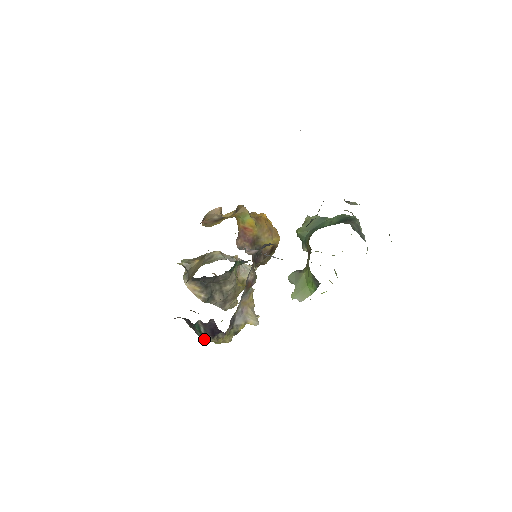
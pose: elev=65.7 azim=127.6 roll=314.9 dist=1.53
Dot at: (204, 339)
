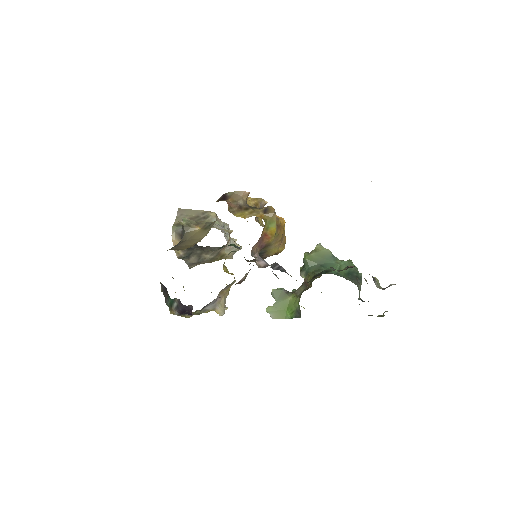
Dot at: (170, 310)
